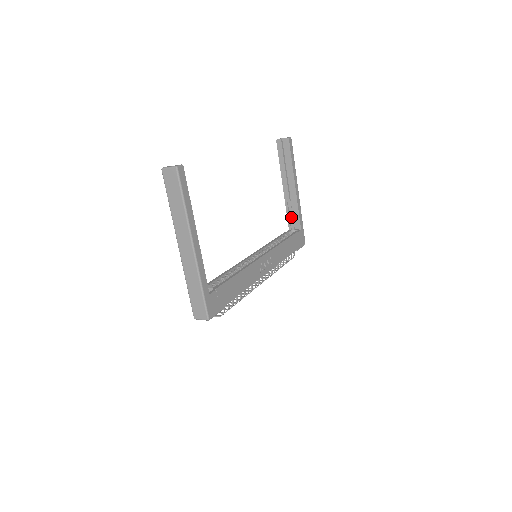
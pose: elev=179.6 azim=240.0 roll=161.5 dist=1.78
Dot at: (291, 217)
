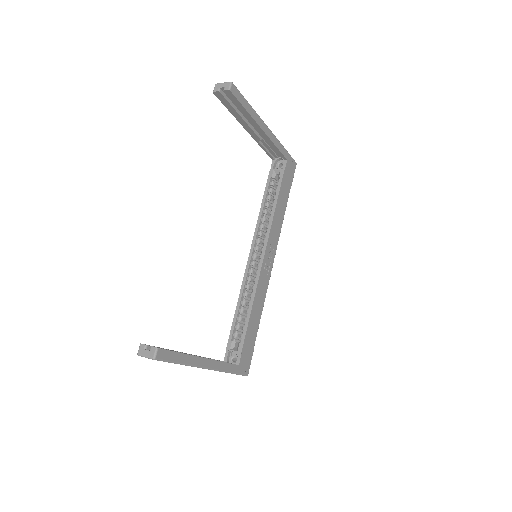
Dot at: (270, 150)
